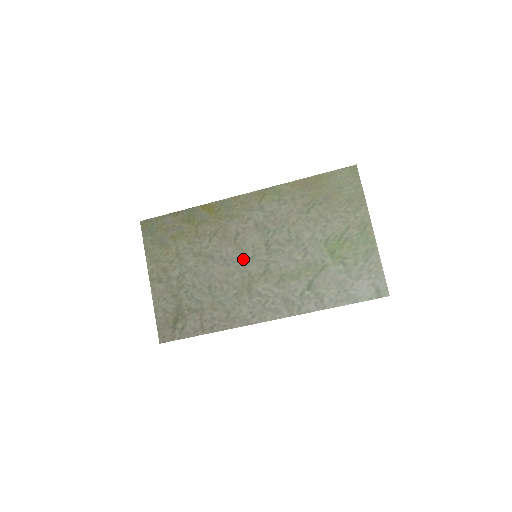
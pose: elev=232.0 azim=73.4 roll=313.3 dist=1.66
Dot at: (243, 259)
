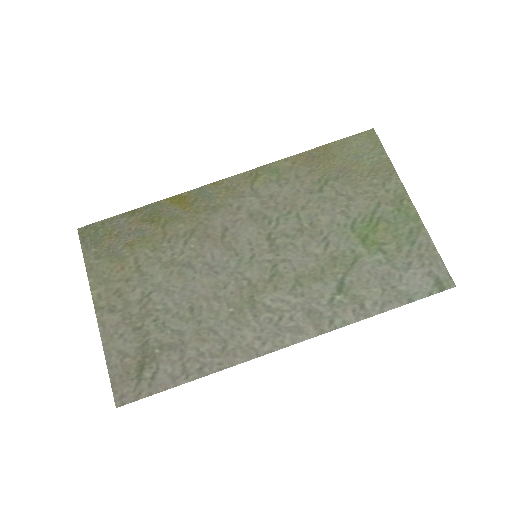
Dot at: (237, 262)
